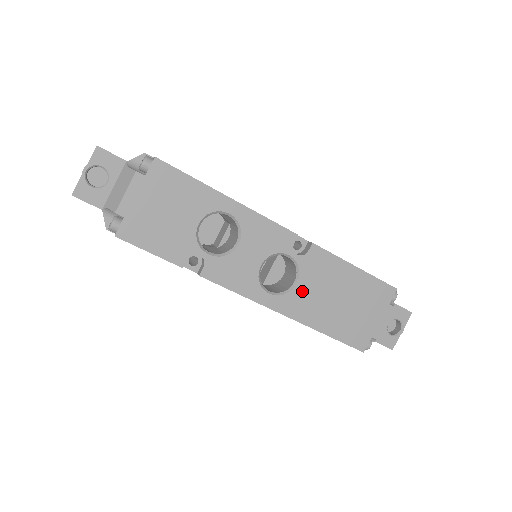
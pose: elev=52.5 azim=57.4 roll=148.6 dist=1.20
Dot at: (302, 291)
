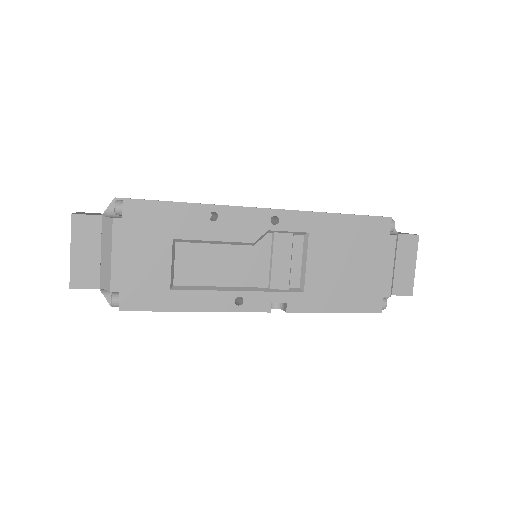
Dot at: occluded
